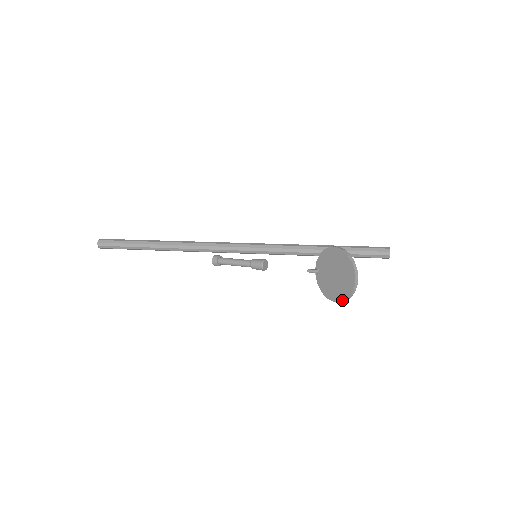
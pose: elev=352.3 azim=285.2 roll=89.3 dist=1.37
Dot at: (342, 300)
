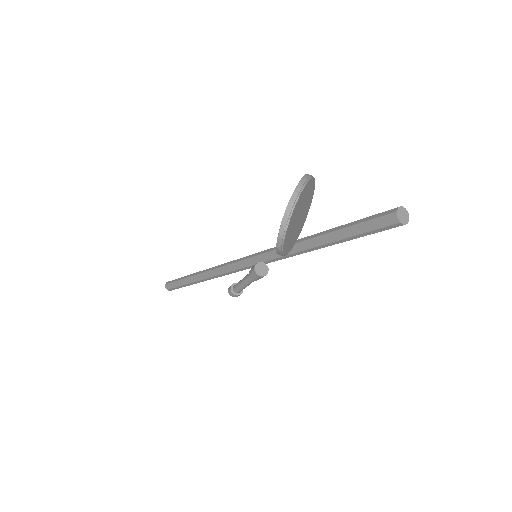
Dot at: (279, 231)
